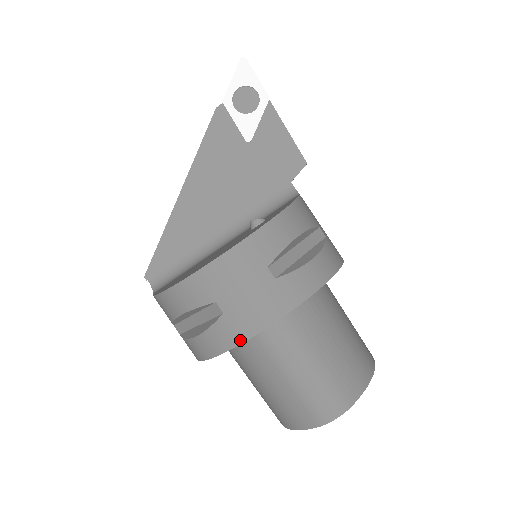
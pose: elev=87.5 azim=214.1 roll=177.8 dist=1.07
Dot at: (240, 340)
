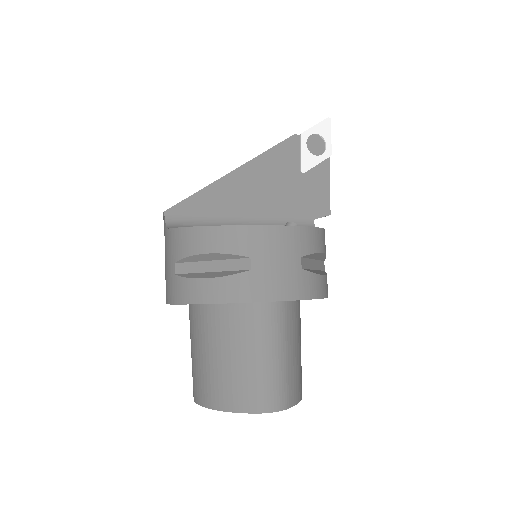
Dot at: (251, 299)
